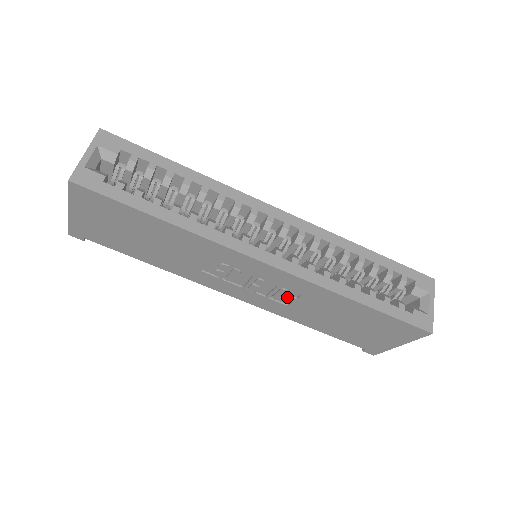
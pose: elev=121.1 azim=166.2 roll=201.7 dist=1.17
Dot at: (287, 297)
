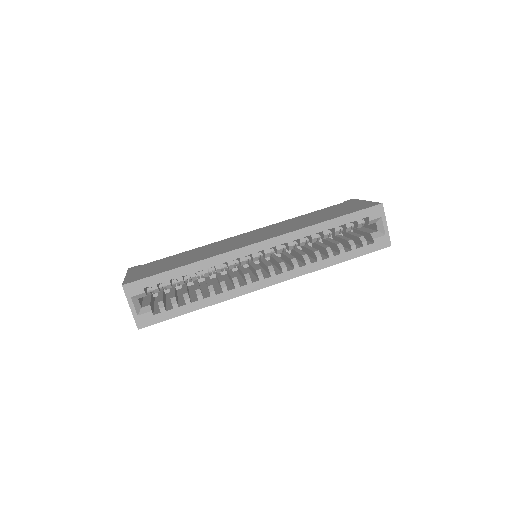
Dot at: occluded
